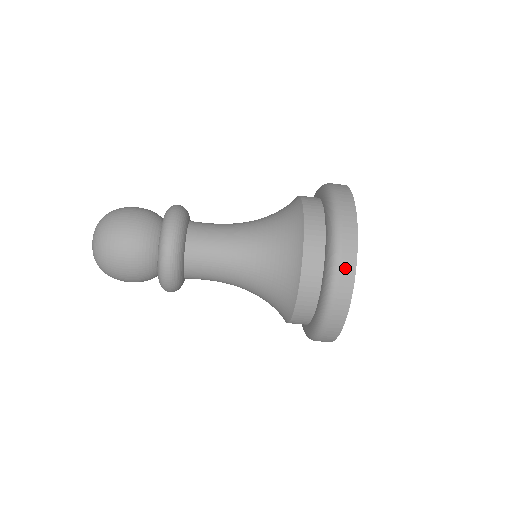
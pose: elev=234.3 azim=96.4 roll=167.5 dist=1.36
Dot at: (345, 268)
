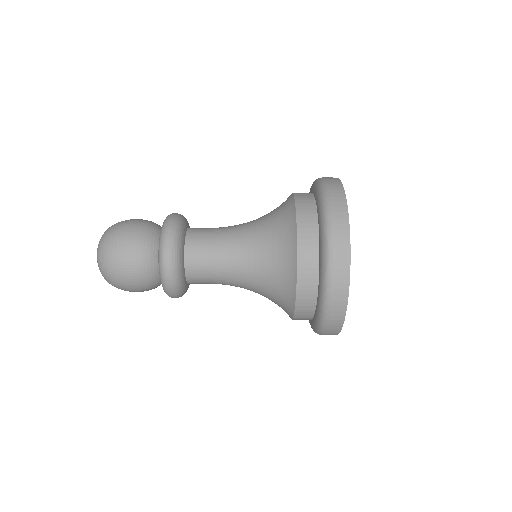
Dot at: (330, 179)
